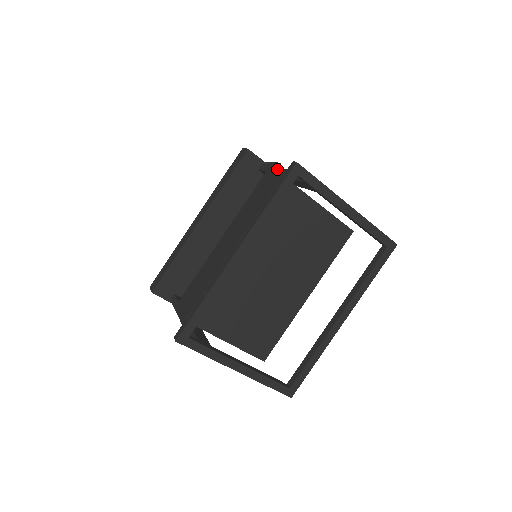
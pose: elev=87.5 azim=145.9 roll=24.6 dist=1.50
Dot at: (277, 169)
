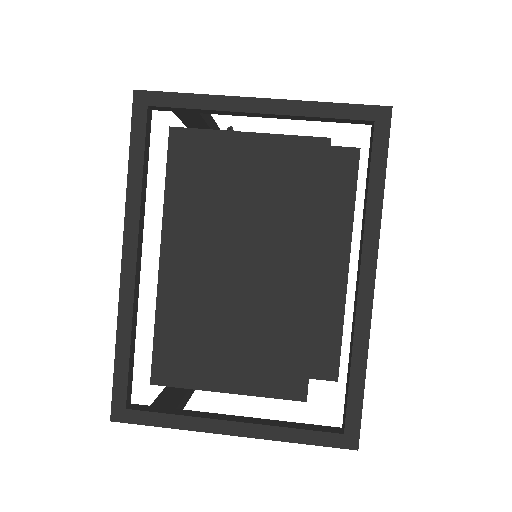
Dot at: occluded
